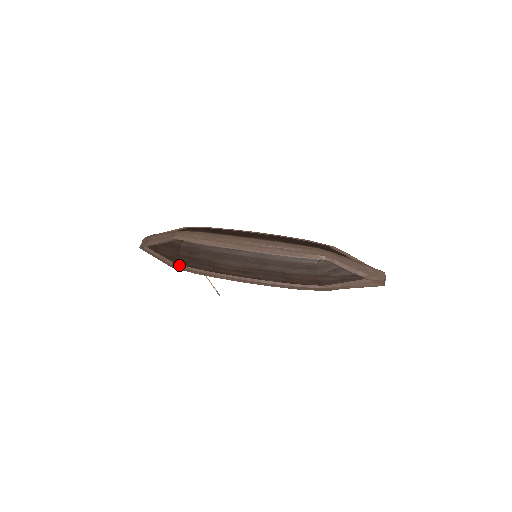
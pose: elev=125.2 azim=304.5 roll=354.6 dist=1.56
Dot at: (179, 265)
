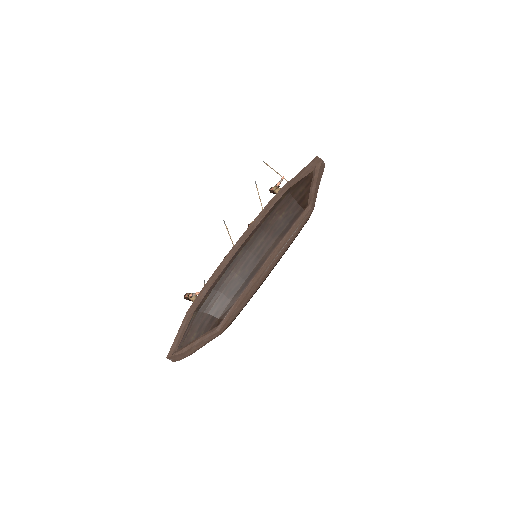
Dot at: occluded
